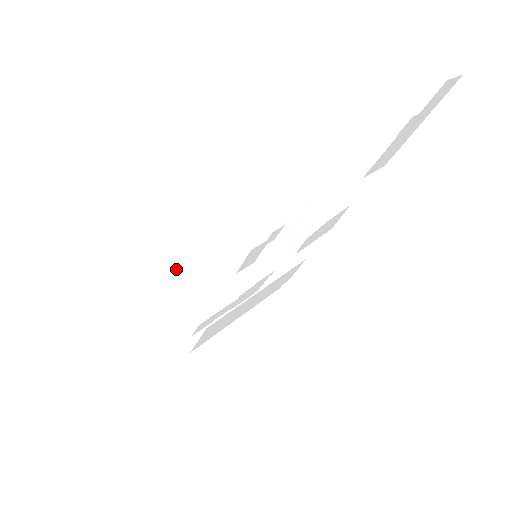
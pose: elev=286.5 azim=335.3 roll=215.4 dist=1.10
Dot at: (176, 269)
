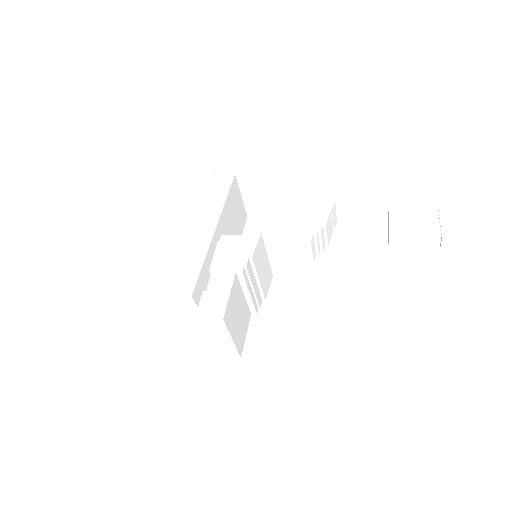
Dot at: (231, 308)
